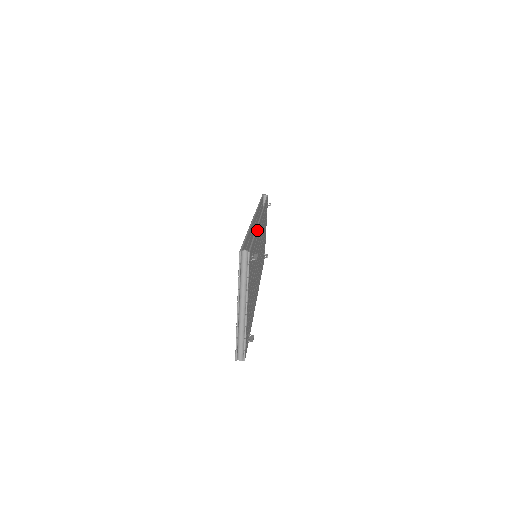
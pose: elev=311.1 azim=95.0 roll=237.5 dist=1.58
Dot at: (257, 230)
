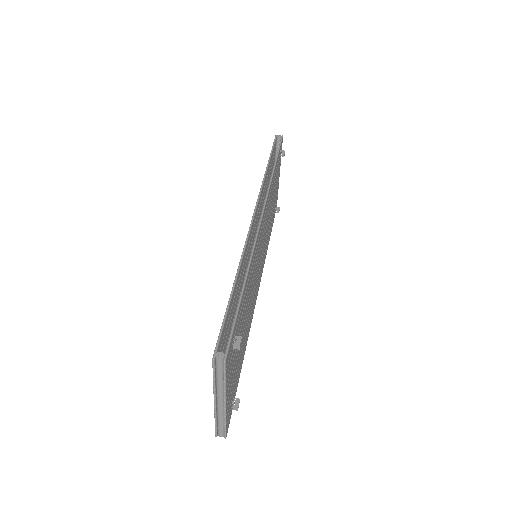
Dot at: (249, 267)
